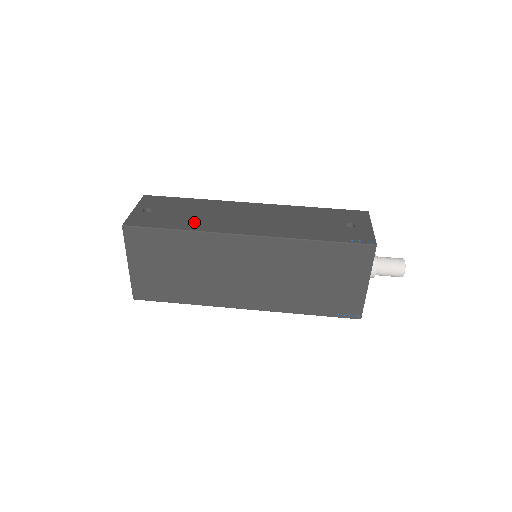
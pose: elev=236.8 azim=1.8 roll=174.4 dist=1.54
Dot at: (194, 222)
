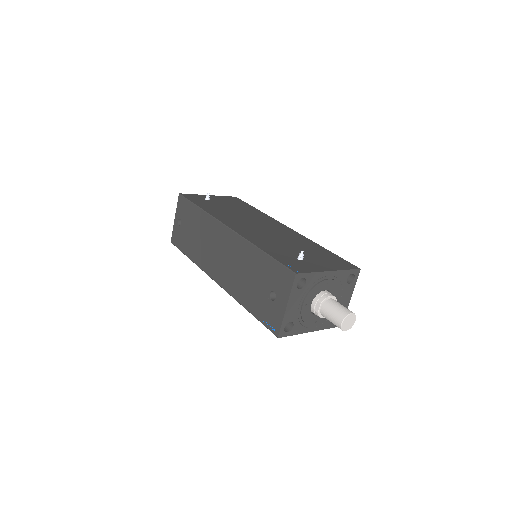
Dot at: (195, 251)
